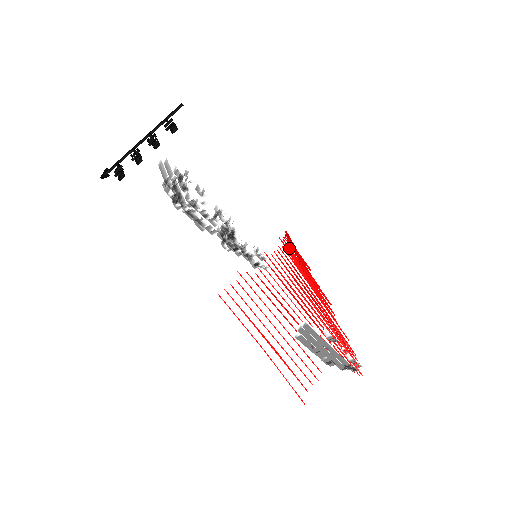
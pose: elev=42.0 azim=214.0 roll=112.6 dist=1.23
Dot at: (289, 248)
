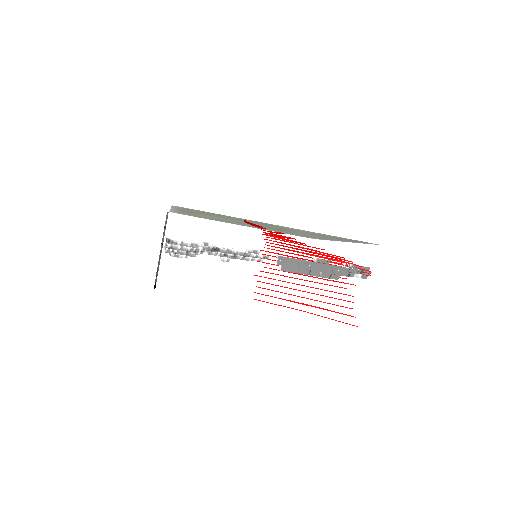
Dot at: (266, 233)
